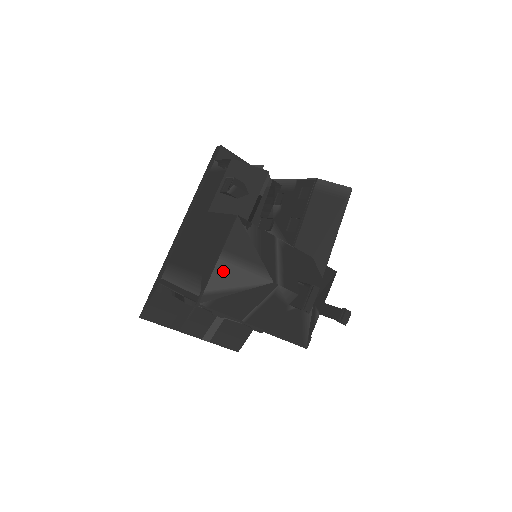
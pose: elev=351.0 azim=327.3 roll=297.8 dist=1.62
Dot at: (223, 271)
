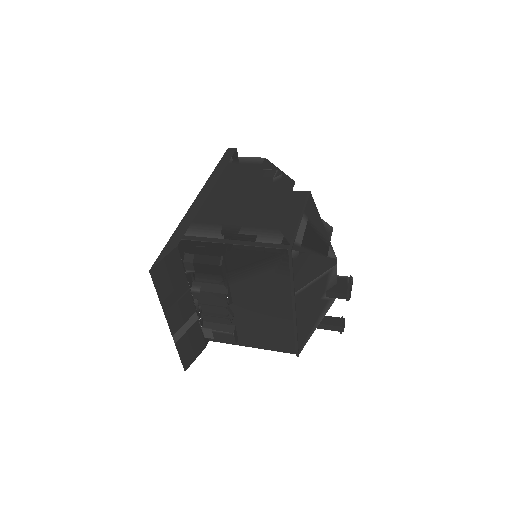
Dot at: (306, 231)
